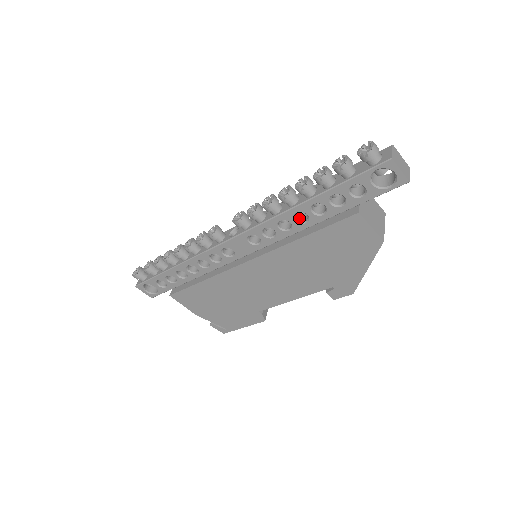
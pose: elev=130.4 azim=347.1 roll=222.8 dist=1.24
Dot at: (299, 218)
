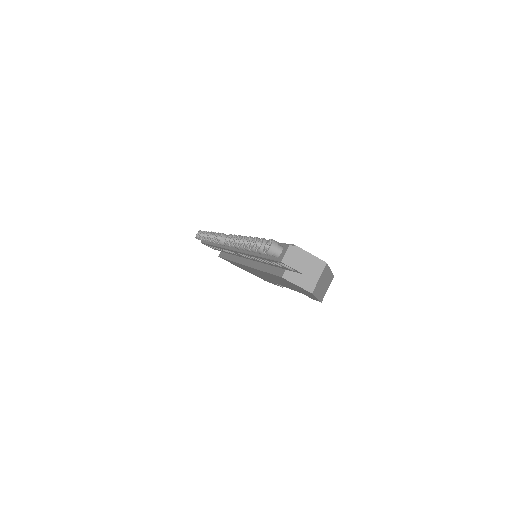
Dot at: occluded
